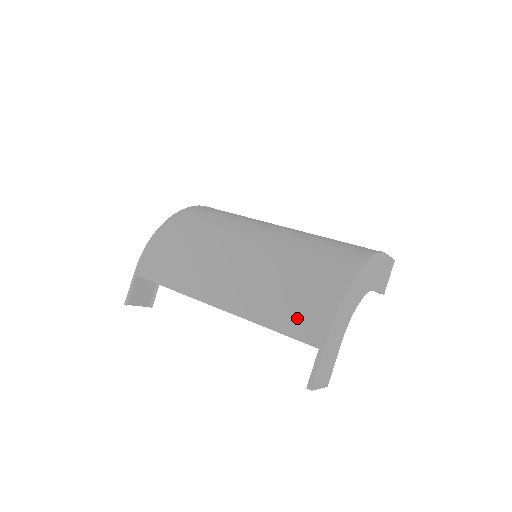
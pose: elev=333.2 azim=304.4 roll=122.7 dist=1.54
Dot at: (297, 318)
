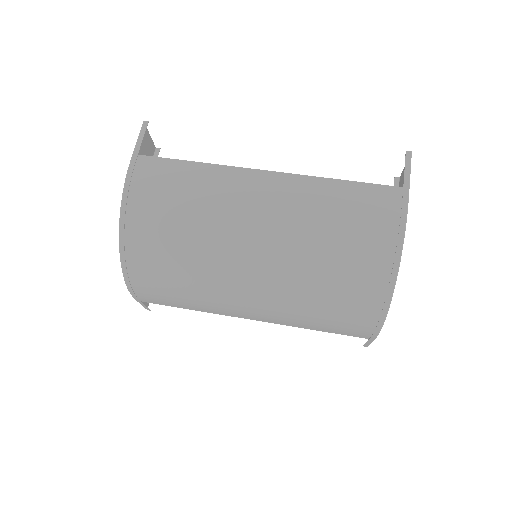
Dot at: (341, 330)
